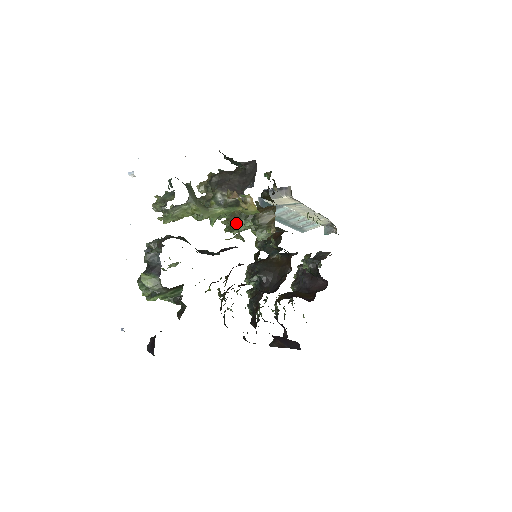
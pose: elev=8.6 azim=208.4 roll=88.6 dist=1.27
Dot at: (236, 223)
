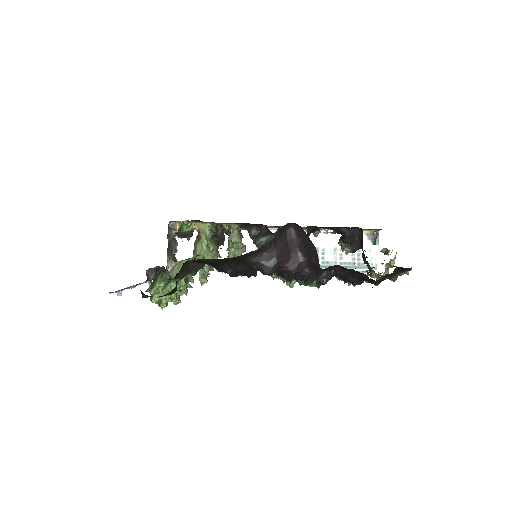
Dot at: occluded
